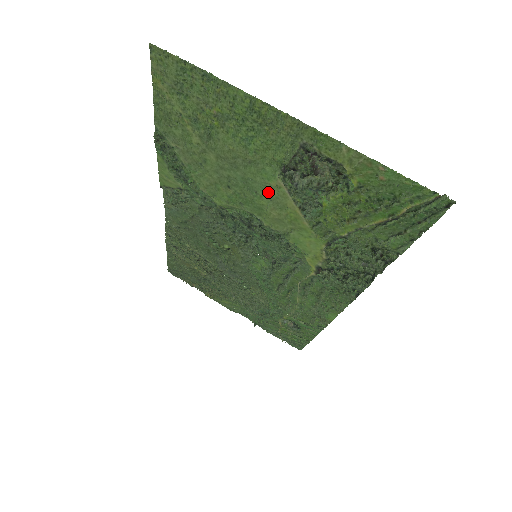
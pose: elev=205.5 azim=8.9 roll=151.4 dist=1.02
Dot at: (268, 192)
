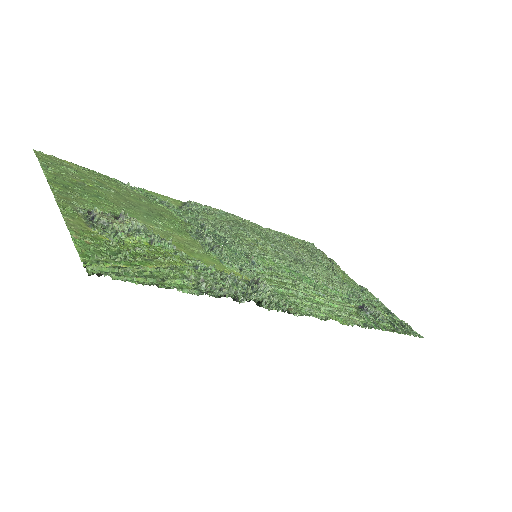
Dot at: (154, 225)
